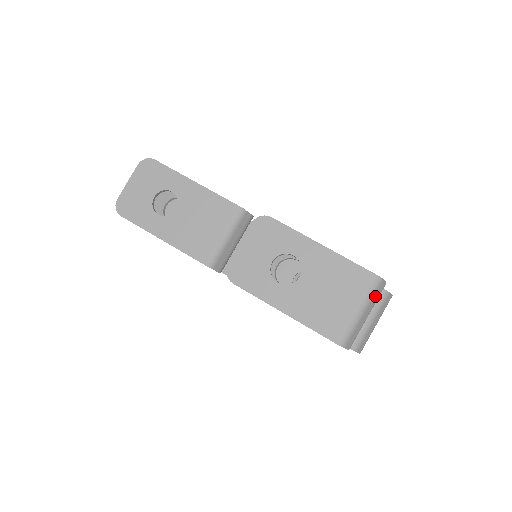
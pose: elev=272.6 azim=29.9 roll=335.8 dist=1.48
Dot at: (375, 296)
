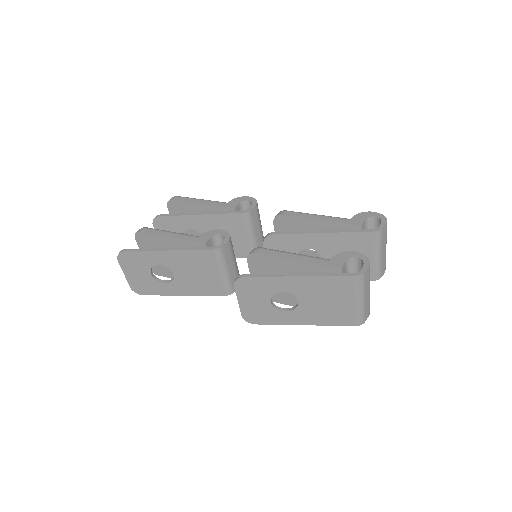
Dot at: (366, 283)
